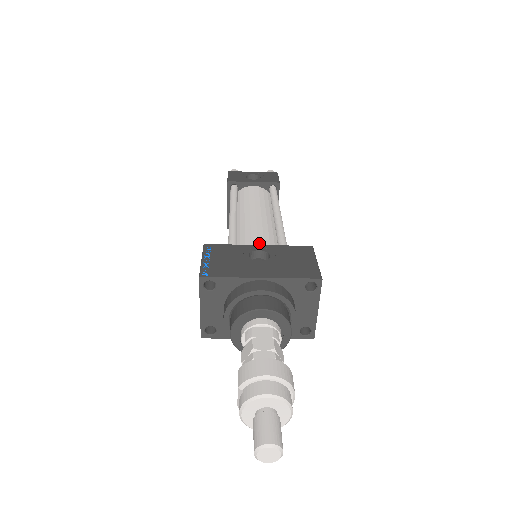
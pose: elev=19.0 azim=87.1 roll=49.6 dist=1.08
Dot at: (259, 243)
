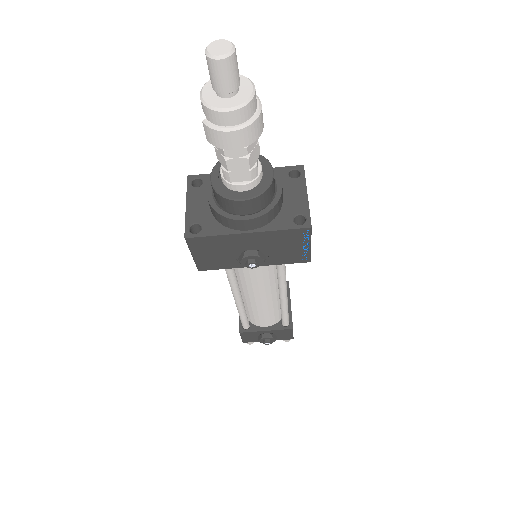
Dot at: occluded
